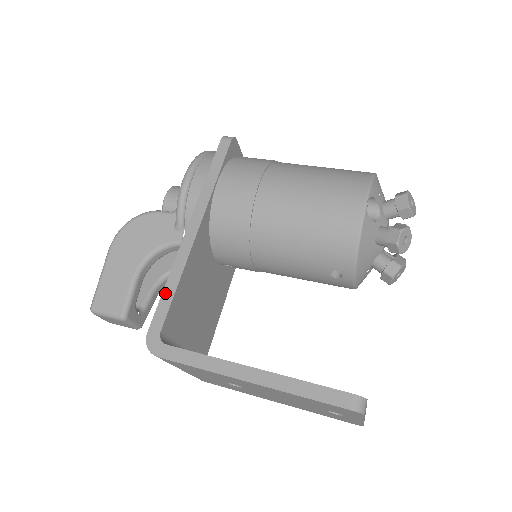
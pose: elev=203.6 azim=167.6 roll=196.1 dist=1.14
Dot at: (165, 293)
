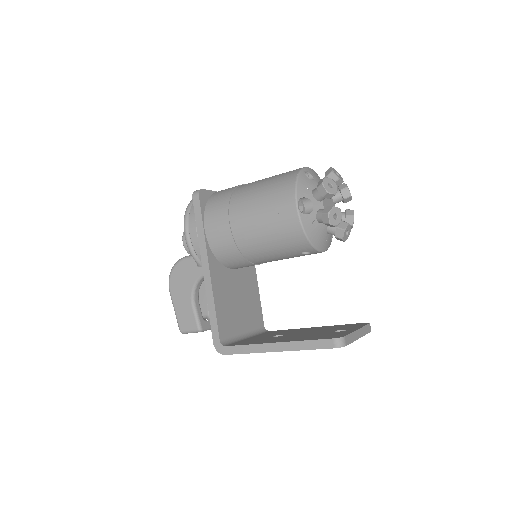
Dot at: (211, 316)
